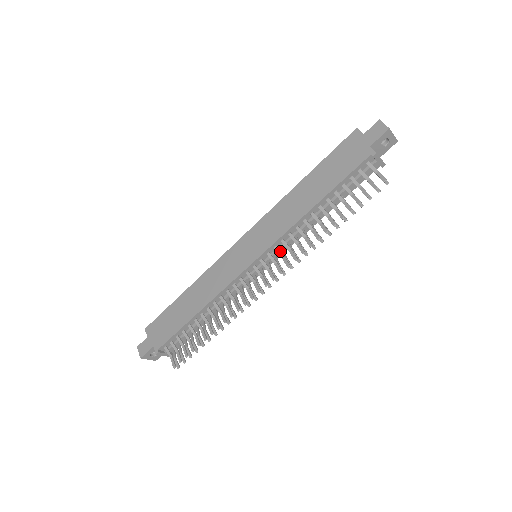
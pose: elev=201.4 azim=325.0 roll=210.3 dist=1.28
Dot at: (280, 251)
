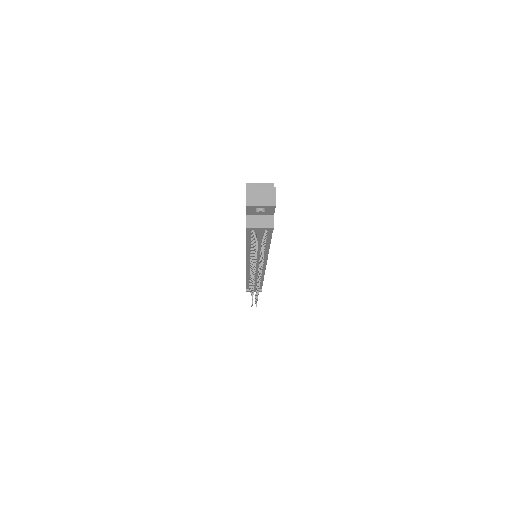
Dot at: (252, 267)
